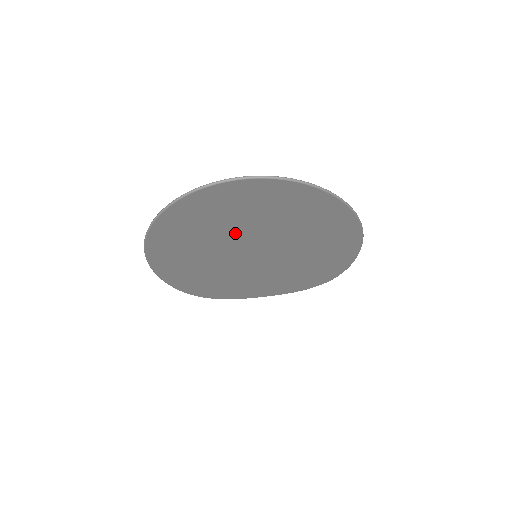
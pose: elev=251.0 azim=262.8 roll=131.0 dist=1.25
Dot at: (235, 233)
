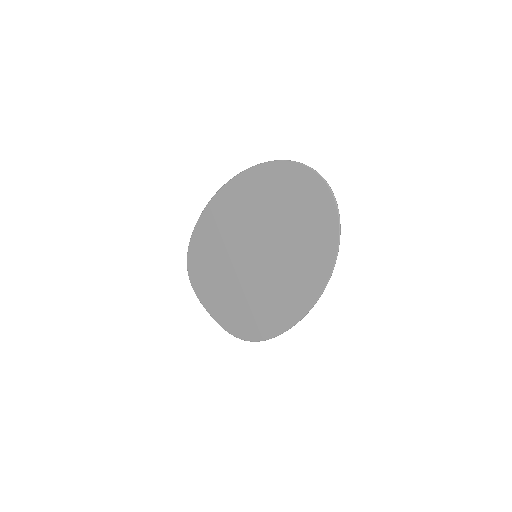
Dot at: (274, 217)
